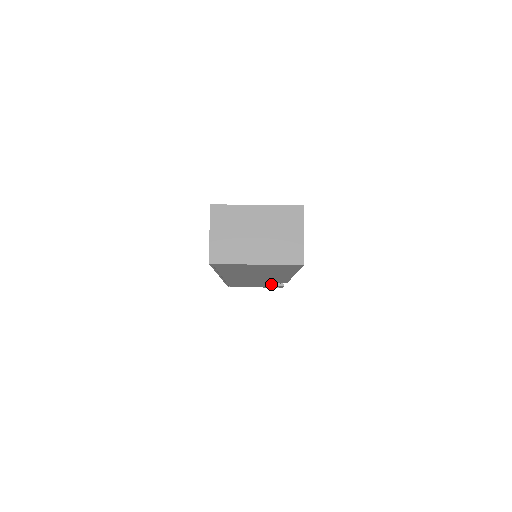
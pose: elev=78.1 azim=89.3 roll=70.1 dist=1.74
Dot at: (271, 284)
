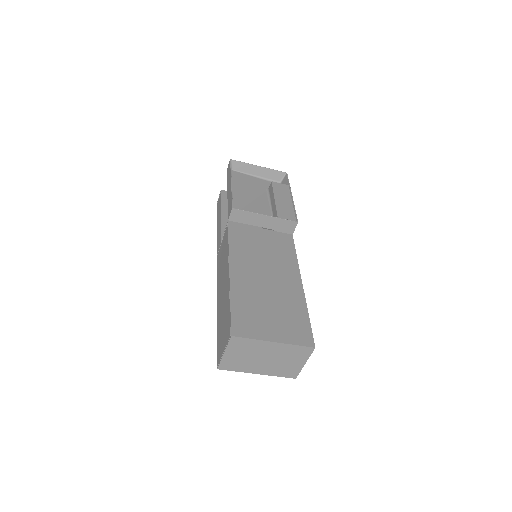
Dot at: occluded
